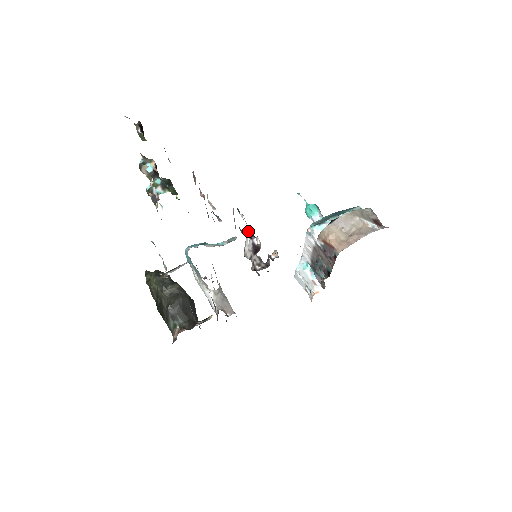
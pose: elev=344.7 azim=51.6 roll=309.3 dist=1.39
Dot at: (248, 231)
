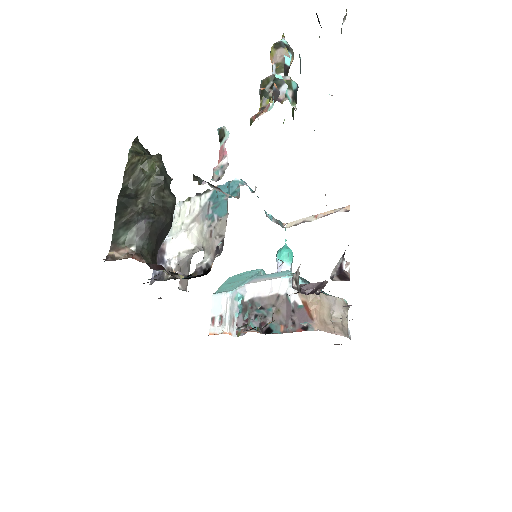
Dot at: occluded
